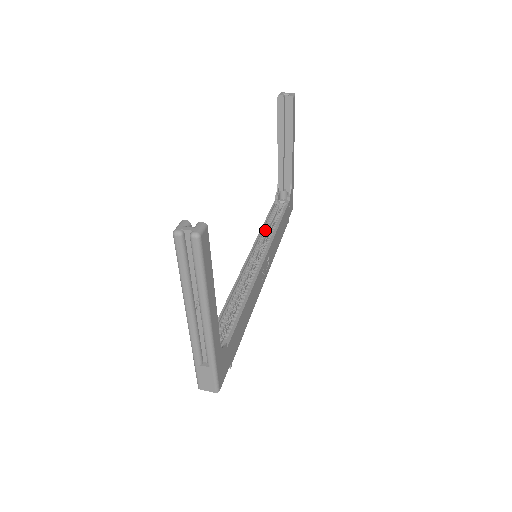
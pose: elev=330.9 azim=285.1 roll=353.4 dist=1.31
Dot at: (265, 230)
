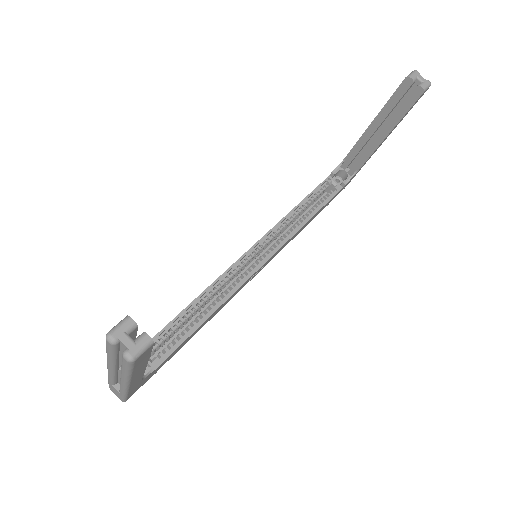
Dot at: (290, 218)
